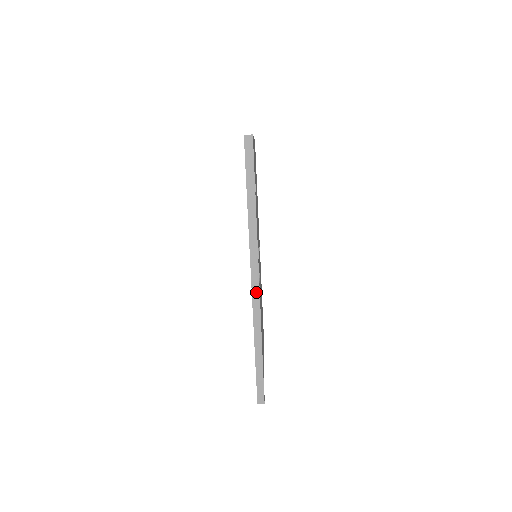
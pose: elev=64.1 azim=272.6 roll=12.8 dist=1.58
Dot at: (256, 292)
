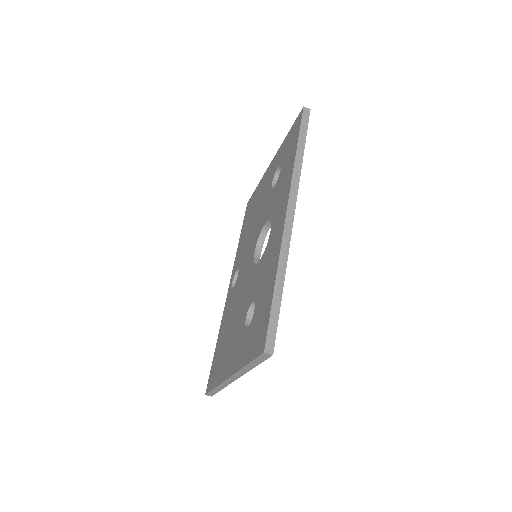
Dot at: (289, 223)
